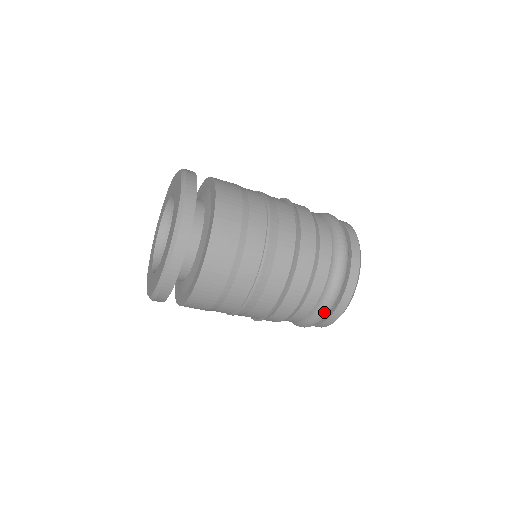
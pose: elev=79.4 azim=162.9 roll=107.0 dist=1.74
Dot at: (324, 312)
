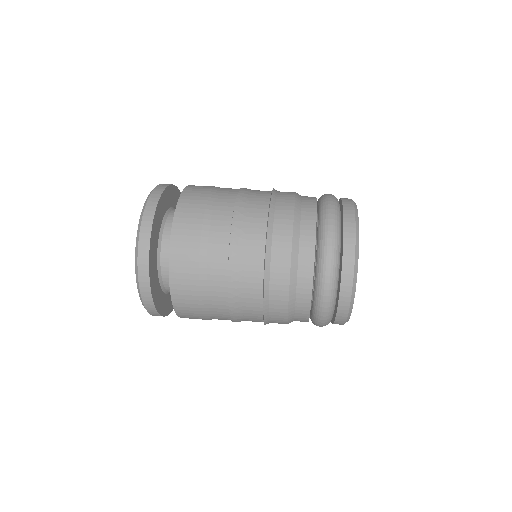
Dot at: (327, 273)
